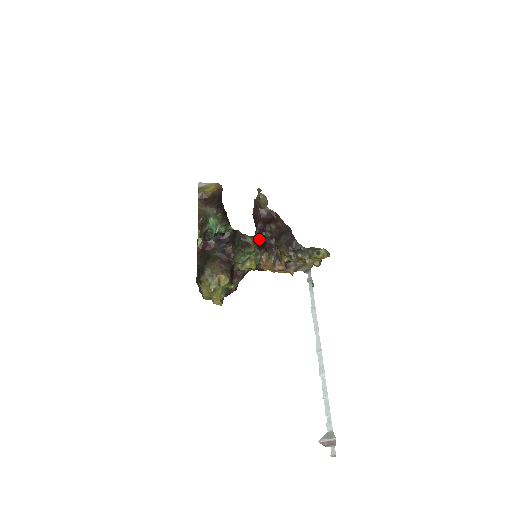
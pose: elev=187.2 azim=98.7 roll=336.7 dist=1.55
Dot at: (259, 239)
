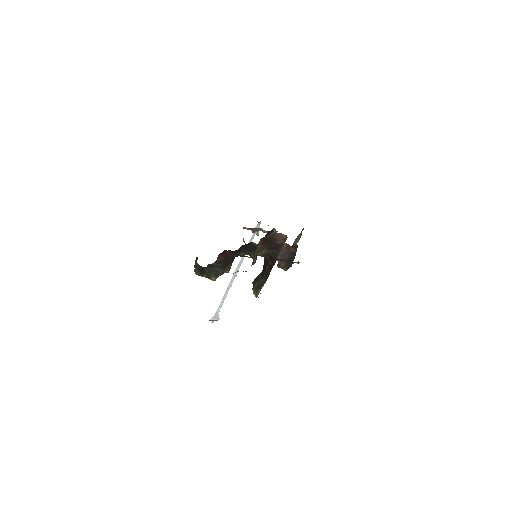
Dot at: occluded
